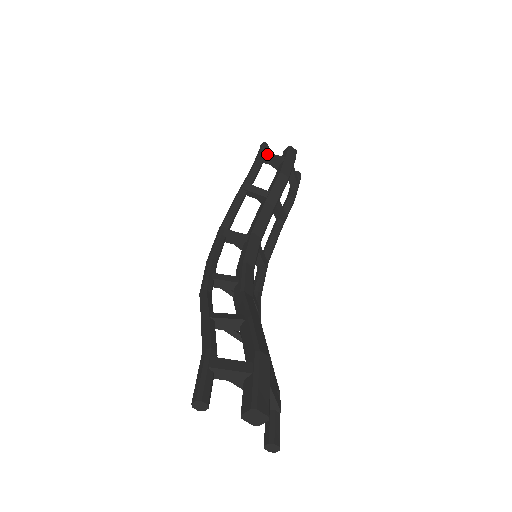
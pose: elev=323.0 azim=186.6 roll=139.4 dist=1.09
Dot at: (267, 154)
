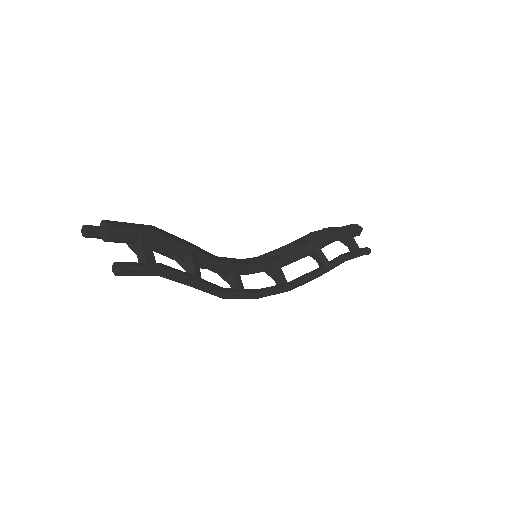
Dot at: occluded
